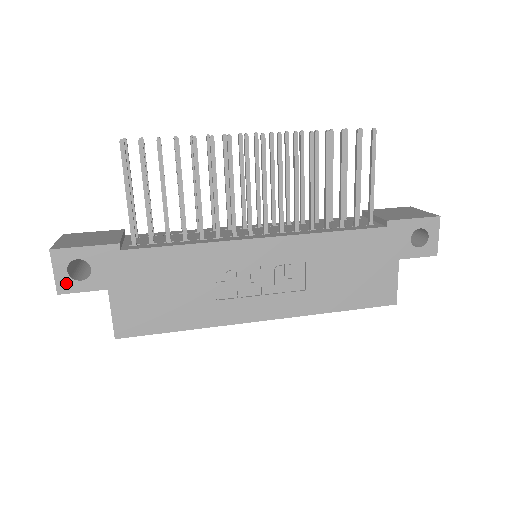
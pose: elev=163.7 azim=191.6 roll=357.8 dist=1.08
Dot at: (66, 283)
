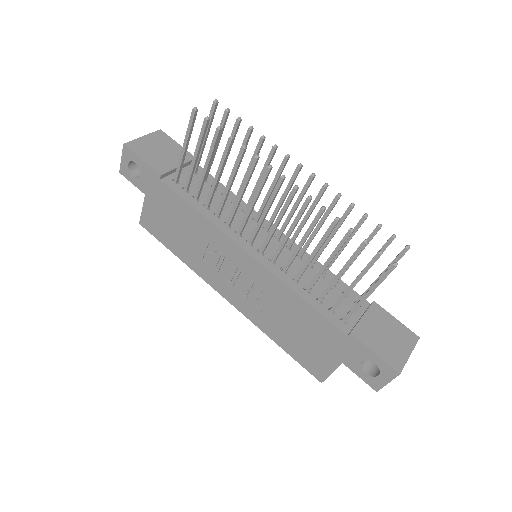
Dot at: (126, 170)
